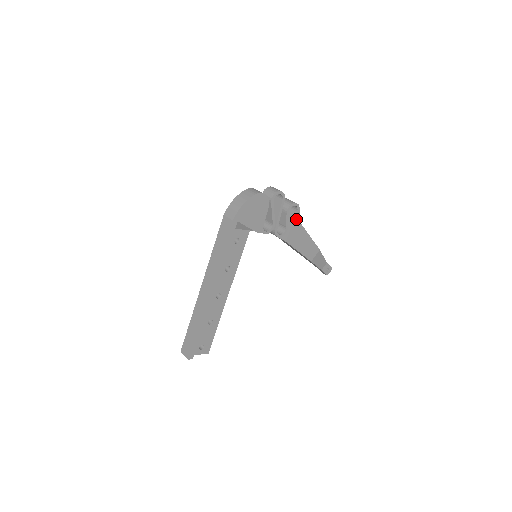
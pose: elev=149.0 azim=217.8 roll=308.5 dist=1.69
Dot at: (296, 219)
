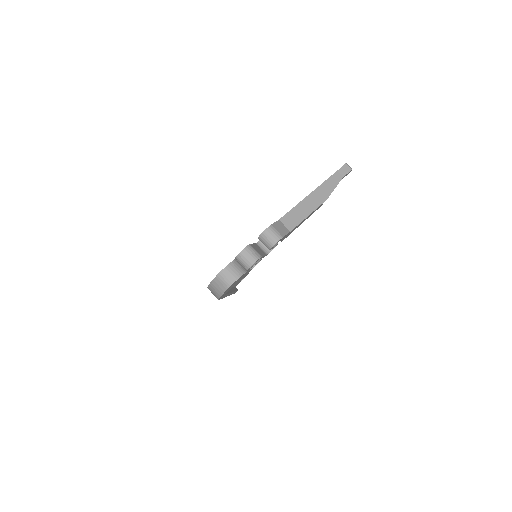
Dot at: (284, 237)
